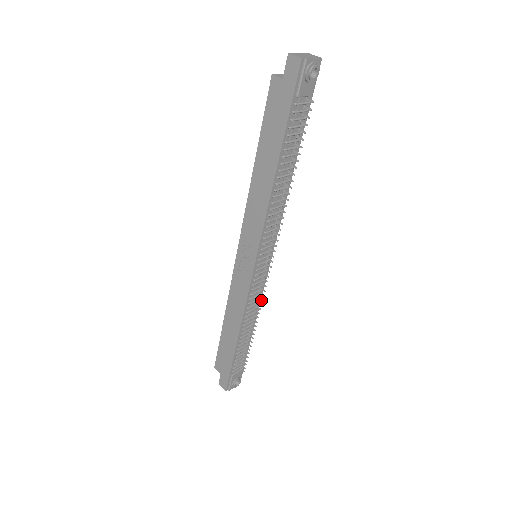
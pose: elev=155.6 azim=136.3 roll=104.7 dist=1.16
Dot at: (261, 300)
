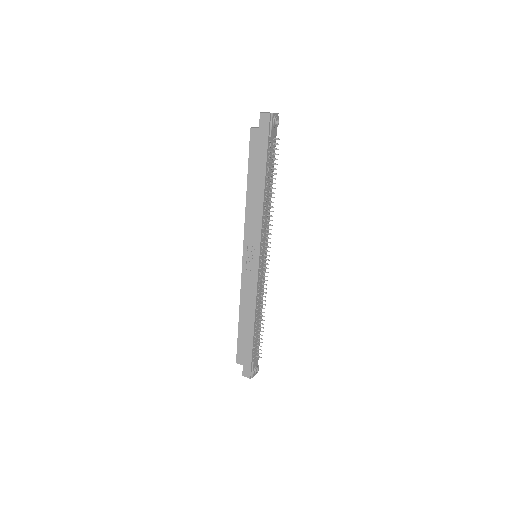
Dot at: occluded
